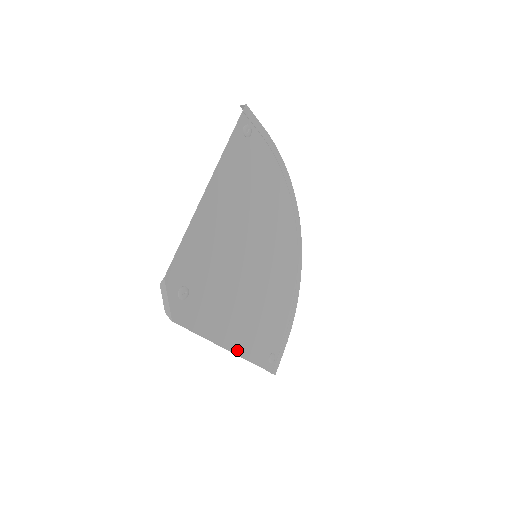
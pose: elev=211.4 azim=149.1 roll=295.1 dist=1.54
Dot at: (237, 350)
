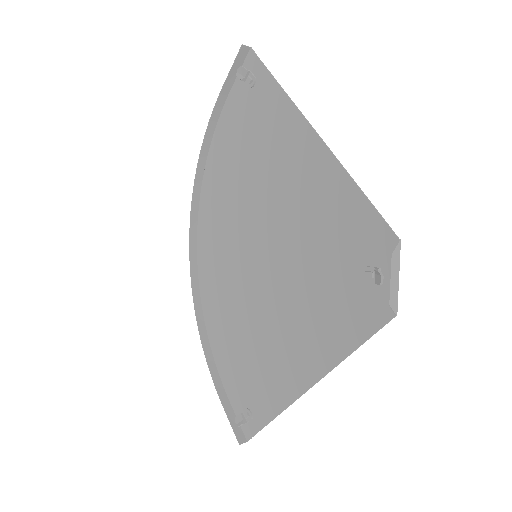
Dot at: (297, 390)
